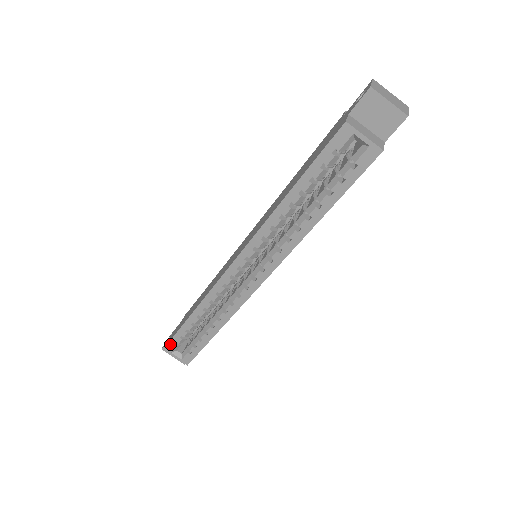
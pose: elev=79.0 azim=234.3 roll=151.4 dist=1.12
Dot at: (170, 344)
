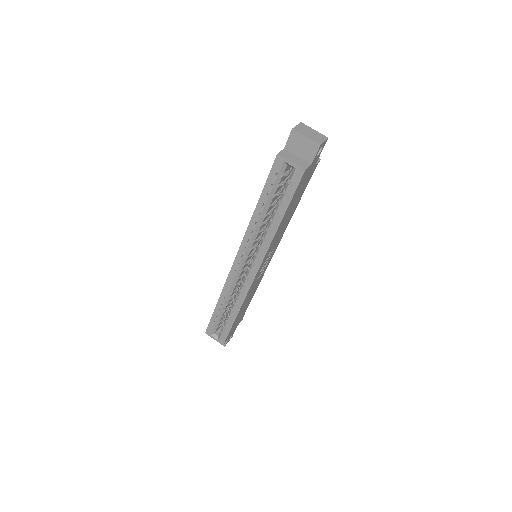
Dot at: (209, 328)
